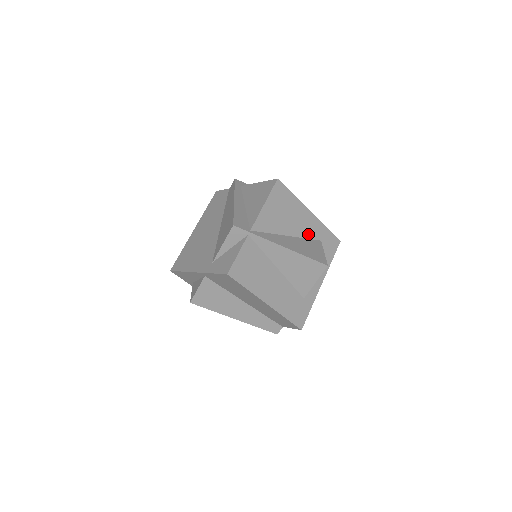
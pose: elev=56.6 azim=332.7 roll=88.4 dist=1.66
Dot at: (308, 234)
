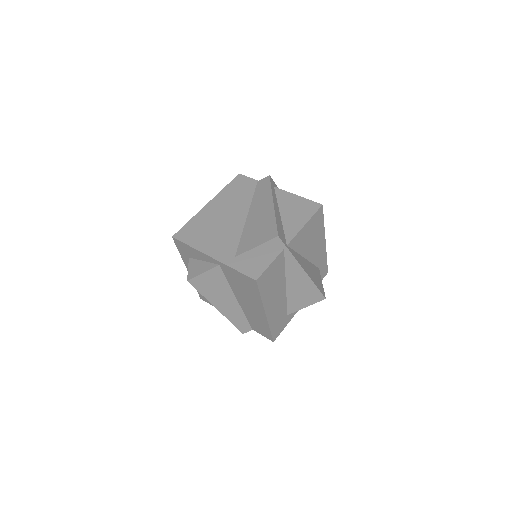
Dot at: (315, 260)
